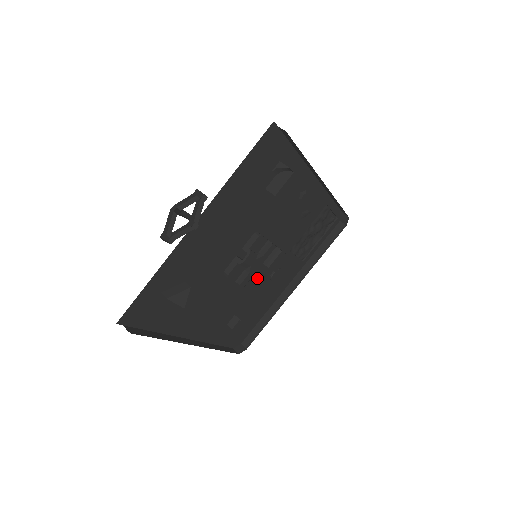
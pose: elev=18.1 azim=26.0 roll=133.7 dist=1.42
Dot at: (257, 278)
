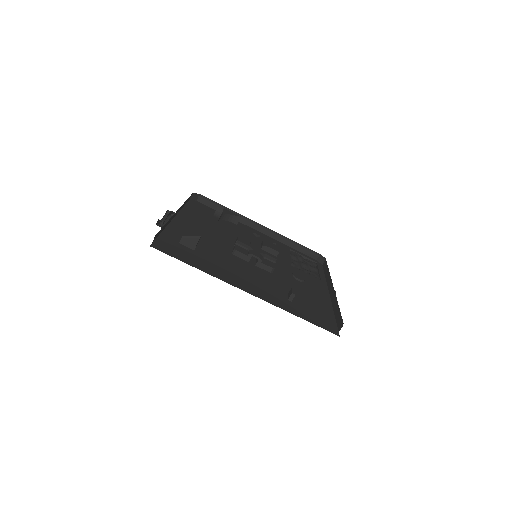
Dot at: (272, 264)
